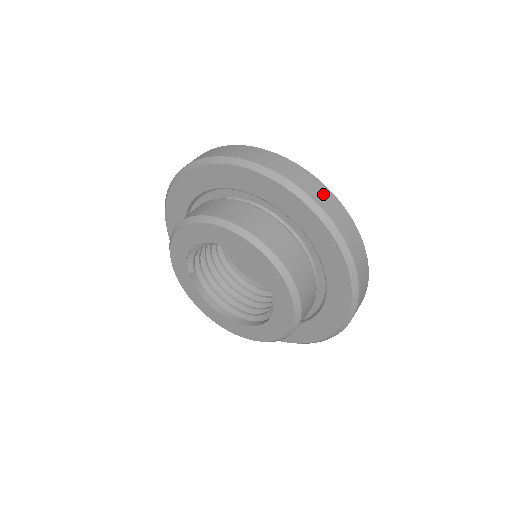
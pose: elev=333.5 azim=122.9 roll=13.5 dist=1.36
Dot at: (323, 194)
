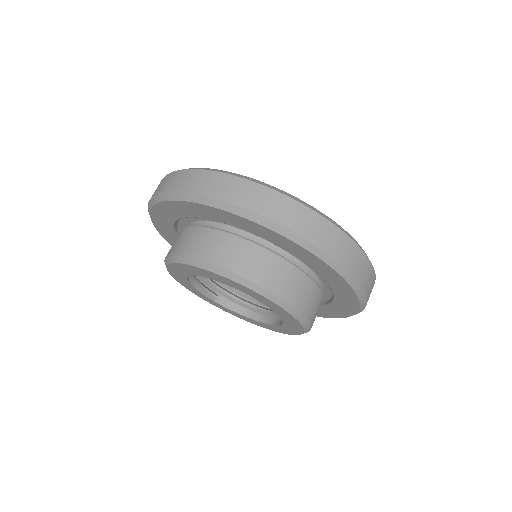
Dot at: (220, 184)
